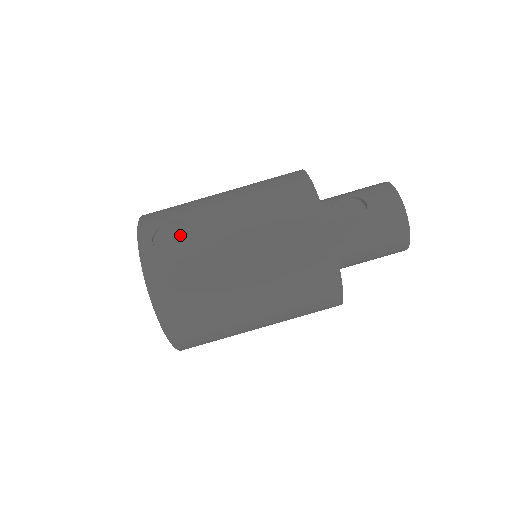
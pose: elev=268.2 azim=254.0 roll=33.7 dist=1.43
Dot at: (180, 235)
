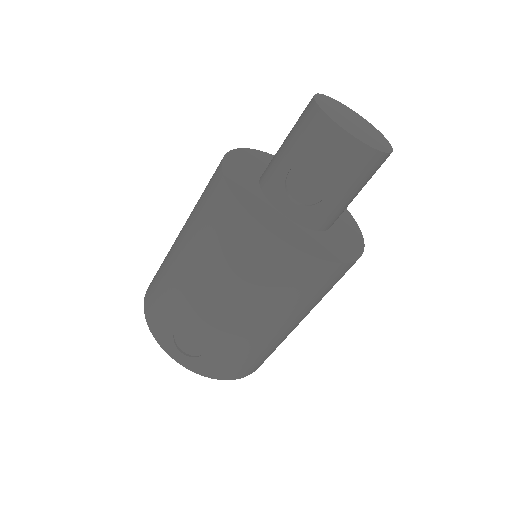
Dot at: (194, 335)
